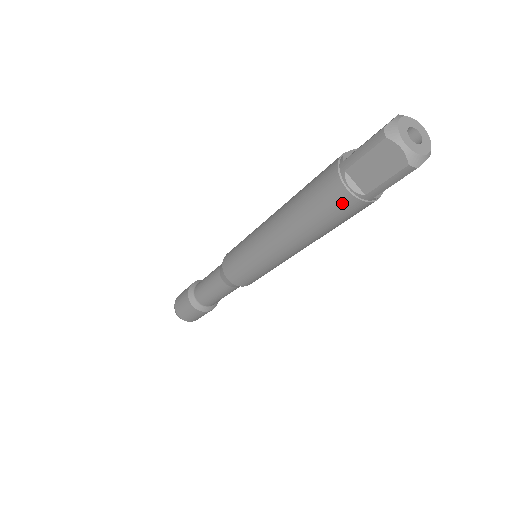
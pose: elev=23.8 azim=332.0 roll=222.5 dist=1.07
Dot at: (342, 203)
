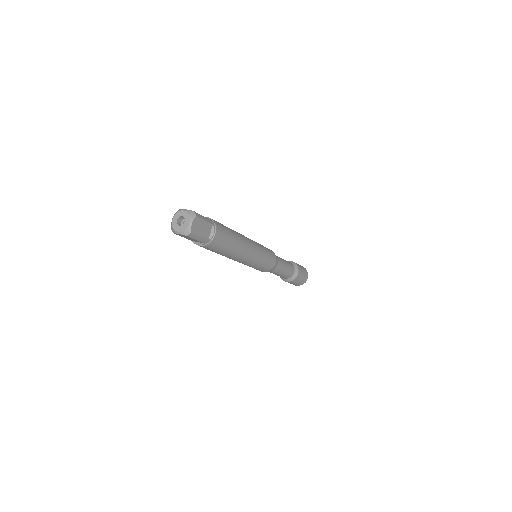
Dot at: (207, 248)
